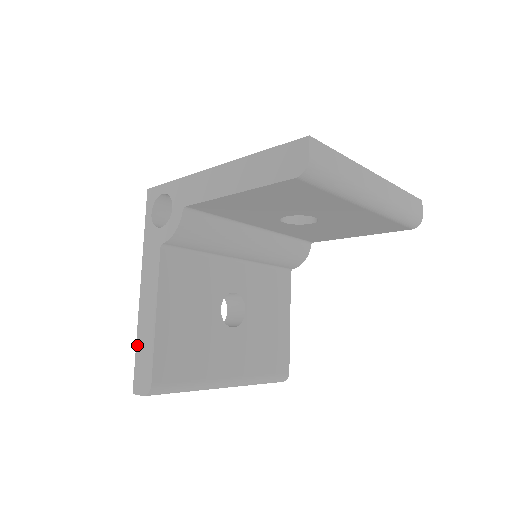
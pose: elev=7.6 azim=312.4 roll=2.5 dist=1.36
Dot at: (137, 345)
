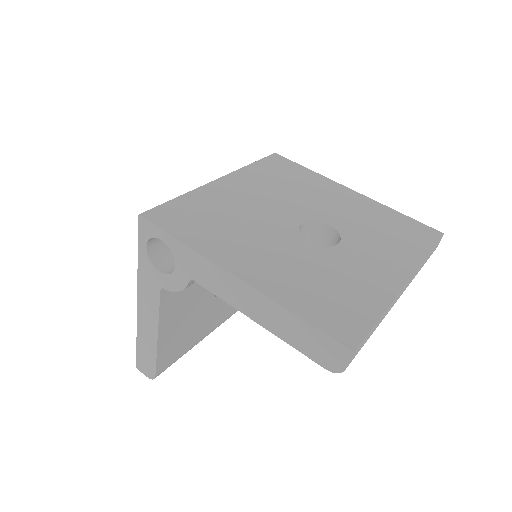
Dot at: (138, 342)
